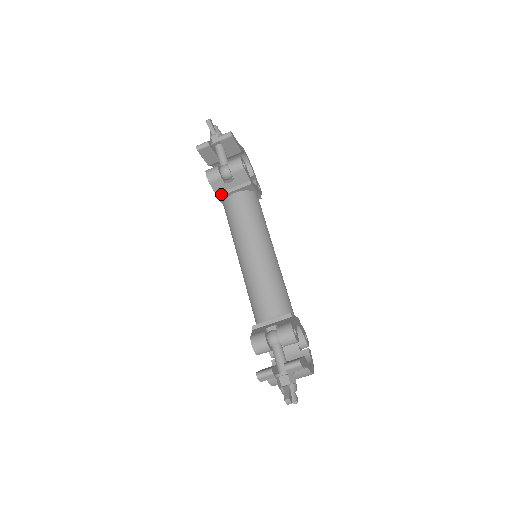
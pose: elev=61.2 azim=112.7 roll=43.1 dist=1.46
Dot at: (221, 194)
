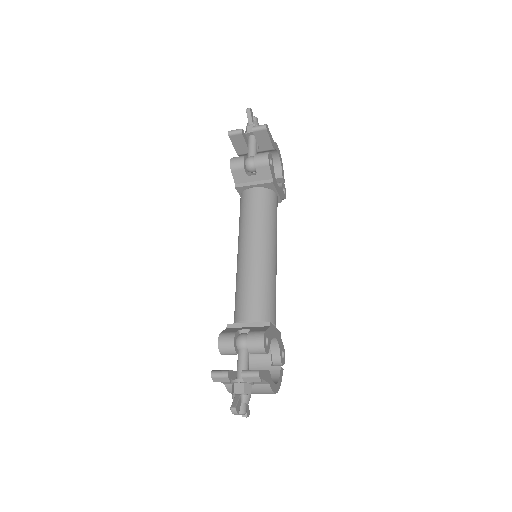
Dot at: (240, 185)
